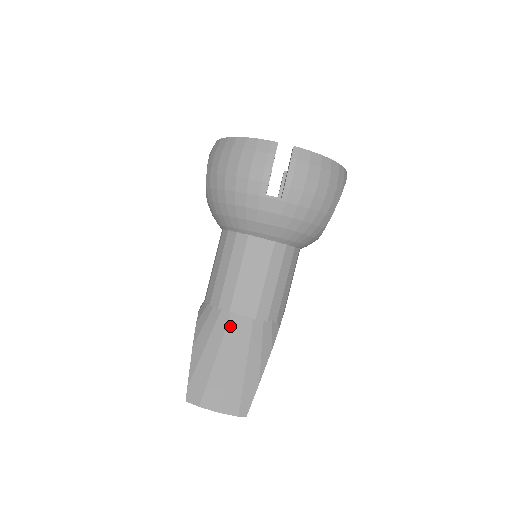
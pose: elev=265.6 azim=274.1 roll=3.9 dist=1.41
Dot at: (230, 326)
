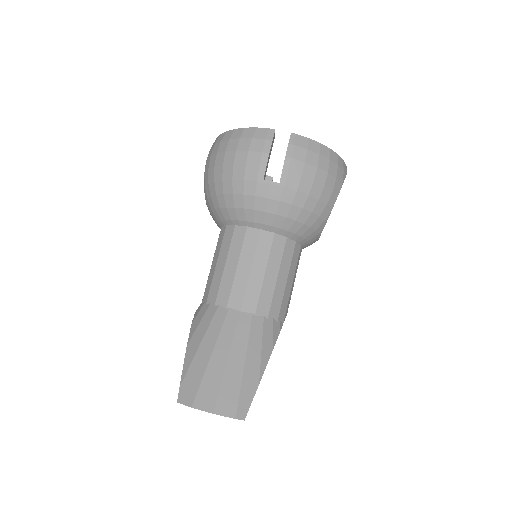
Dot at: (227, 321)
